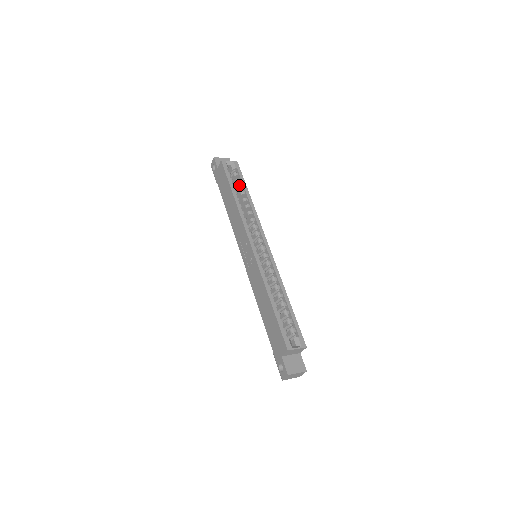
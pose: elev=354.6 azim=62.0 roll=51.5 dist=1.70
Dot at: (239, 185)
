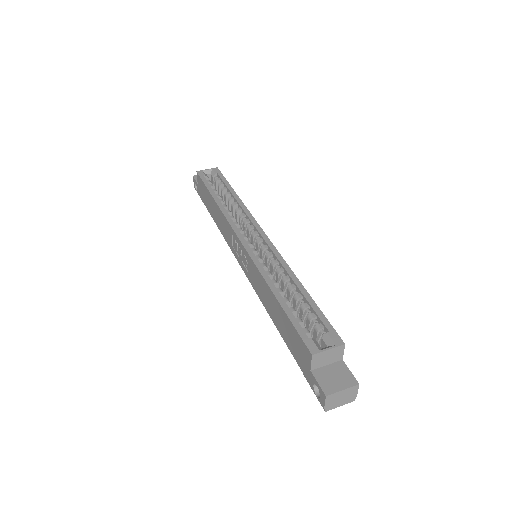
Dot at: (221, 188)
